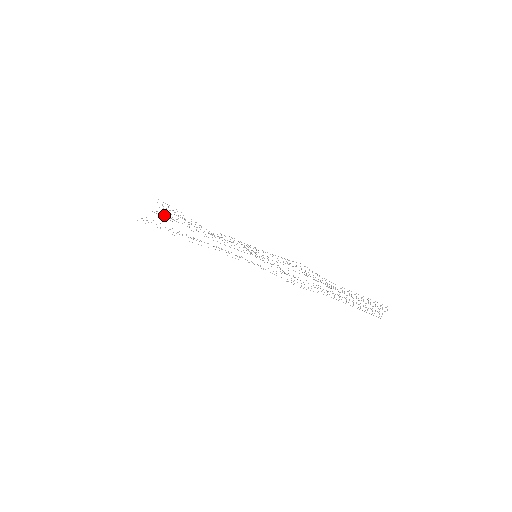
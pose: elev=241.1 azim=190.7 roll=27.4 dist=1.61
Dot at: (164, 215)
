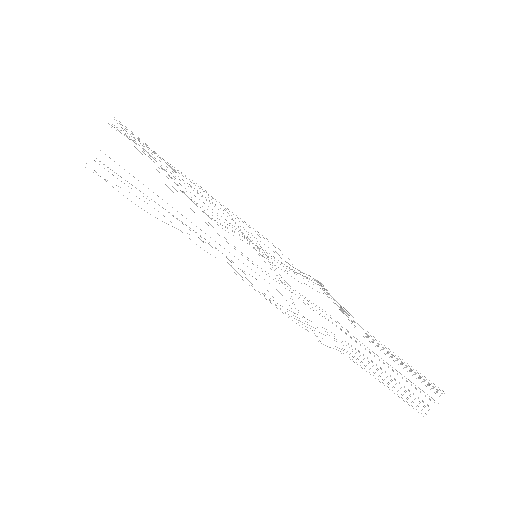
Dot at: occluded
